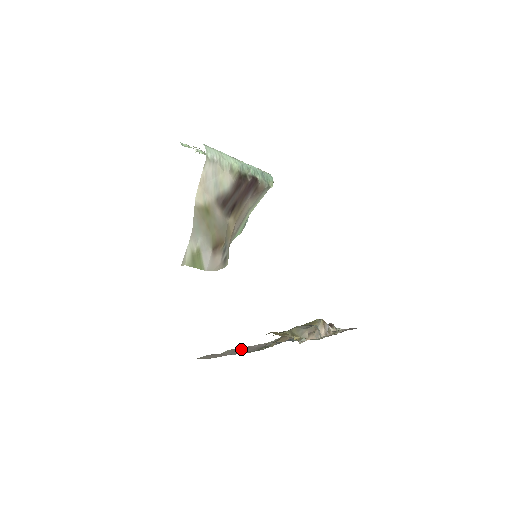
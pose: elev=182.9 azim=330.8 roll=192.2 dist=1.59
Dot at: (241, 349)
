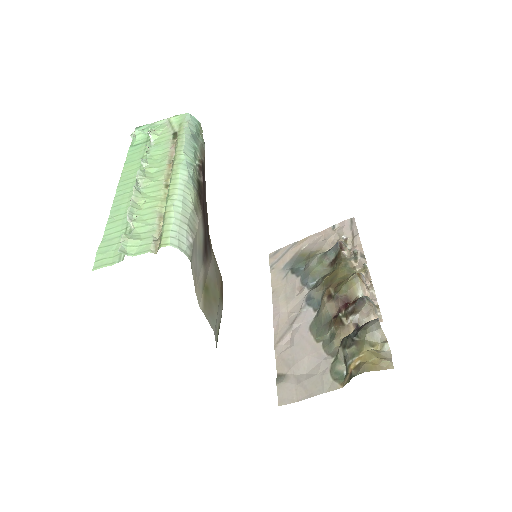
Dot at: (293, 349)
